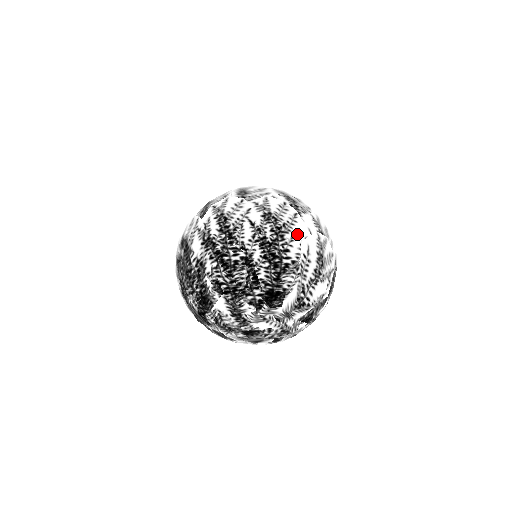
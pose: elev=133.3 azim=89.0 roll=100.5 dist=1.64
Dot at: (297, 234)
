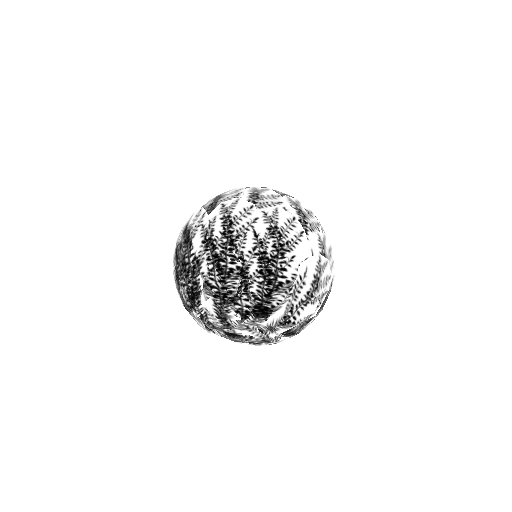
Dot at: (298, 254)
